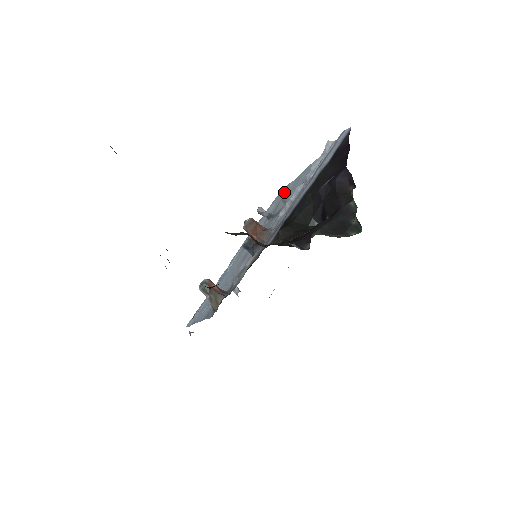
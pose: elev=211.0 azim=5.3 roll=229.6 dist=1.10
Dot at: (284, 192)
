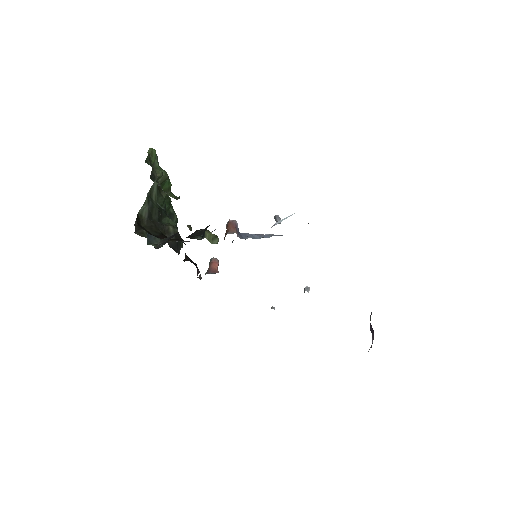
Dot at: occluded
